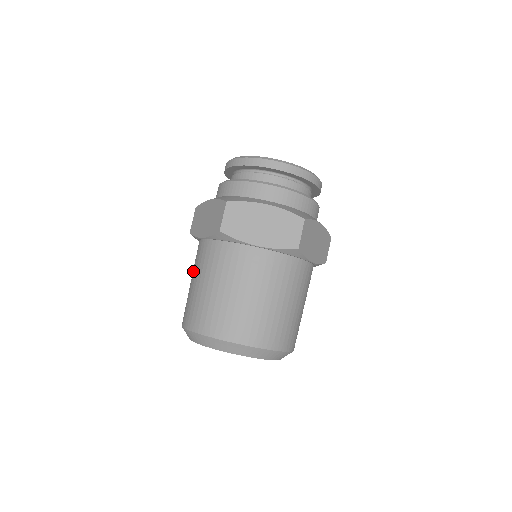
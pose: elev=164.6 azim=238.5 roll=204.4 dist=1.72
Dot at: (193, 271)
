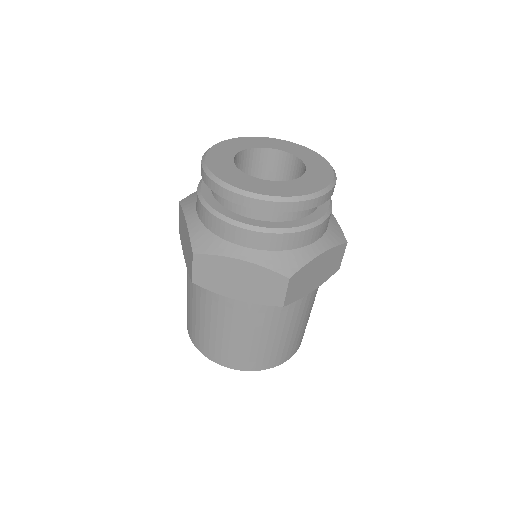
Dot at: occluded
